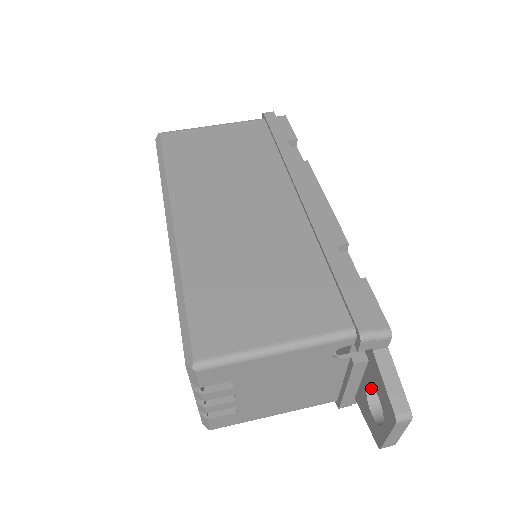
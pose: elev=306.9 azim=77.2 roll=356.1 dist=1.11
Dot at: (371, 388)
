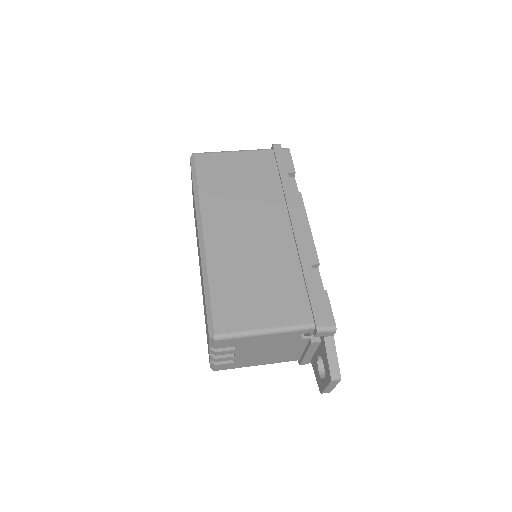
Dot at: occluded
